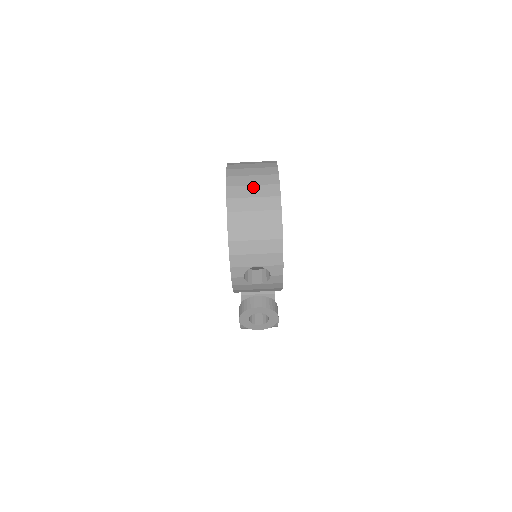
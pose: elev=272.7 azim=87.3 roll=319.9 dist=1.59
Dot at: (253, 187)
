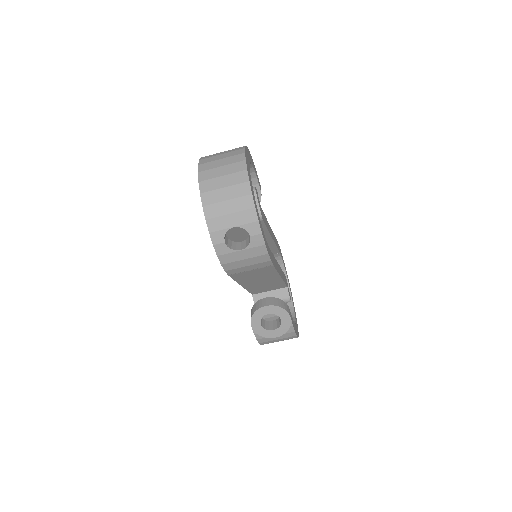
Dot at: (221, 160)
